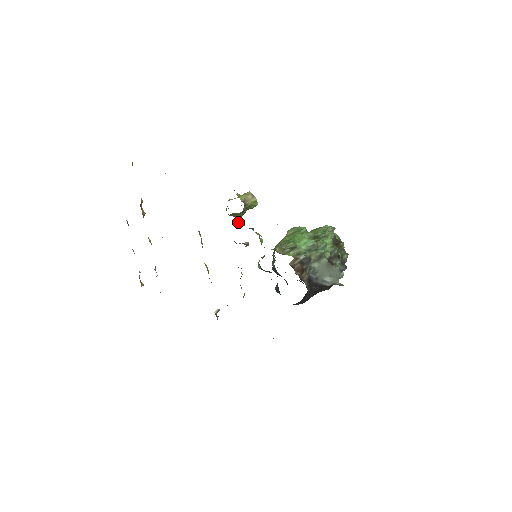
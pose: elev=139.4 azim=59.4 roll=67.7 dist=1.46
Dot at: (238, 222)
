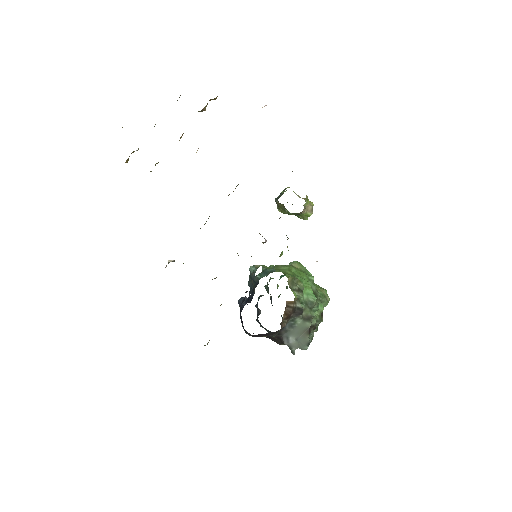
Dot at: (280, 217)
